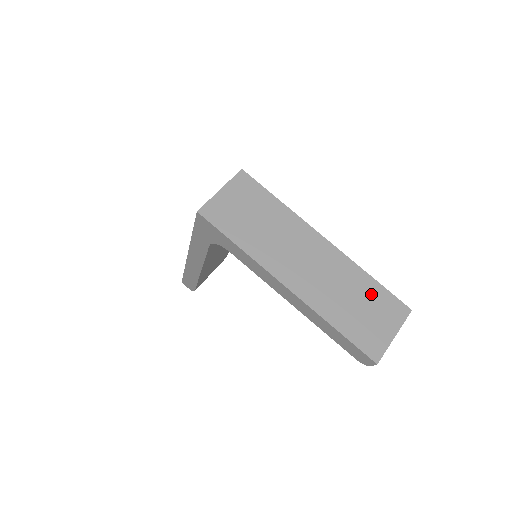
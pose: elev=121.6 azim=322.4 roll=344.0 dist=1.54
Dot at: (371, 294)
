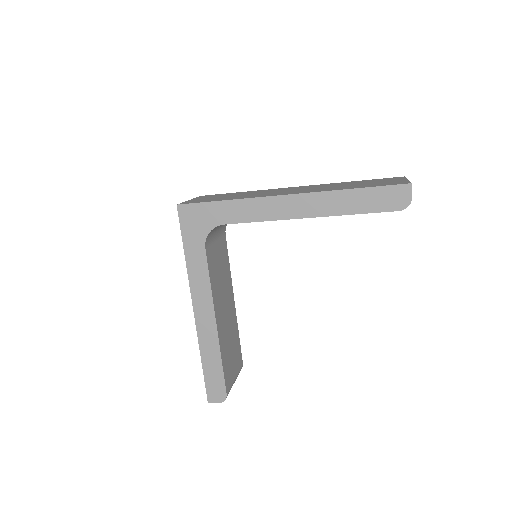
Dot at: (362, 182)
